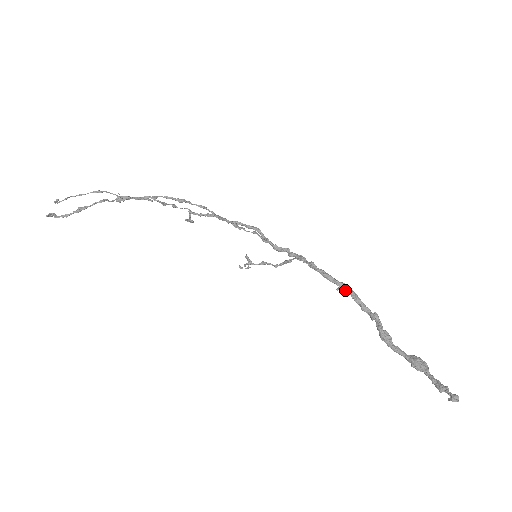
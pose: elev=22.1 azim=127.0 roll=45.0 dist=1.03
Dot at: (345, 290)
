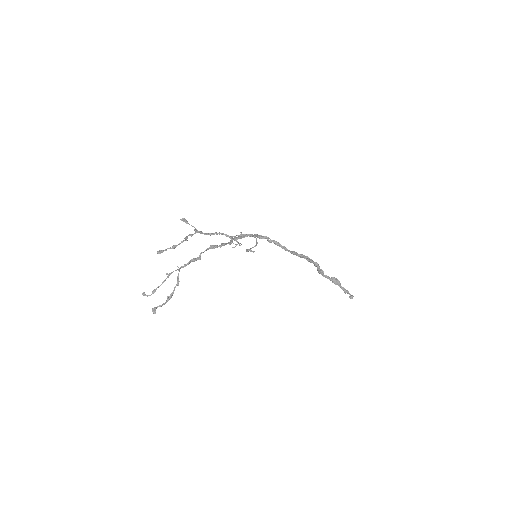
Dot at: (304, 258)
